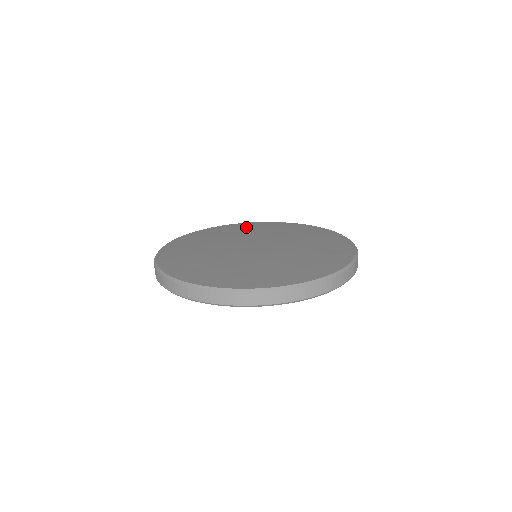
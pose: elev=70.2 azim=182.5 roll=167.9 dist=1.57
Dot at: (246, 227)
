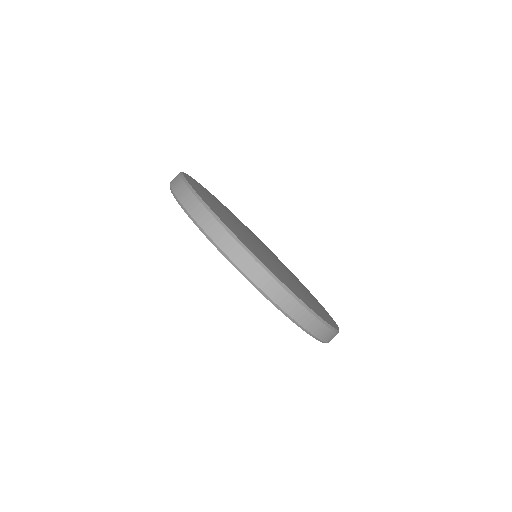
Dot at: occluded
